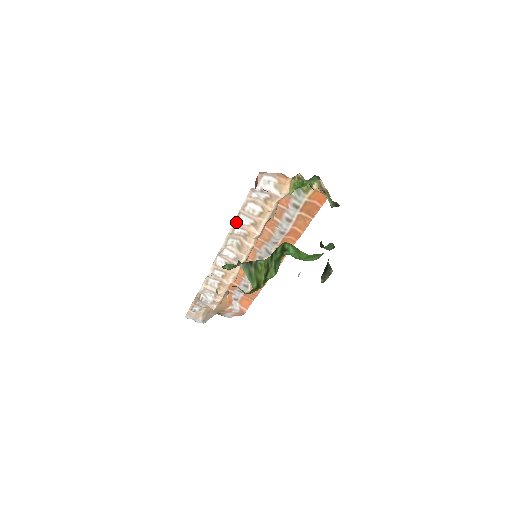
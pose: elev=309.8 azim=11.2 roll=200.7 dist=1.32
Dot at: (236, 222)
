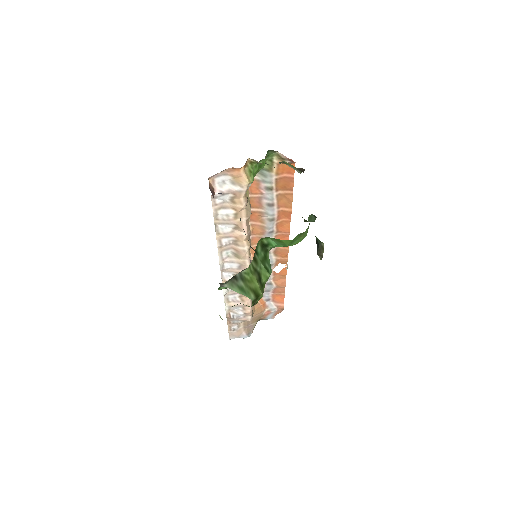
Dot at: (218, 234)
